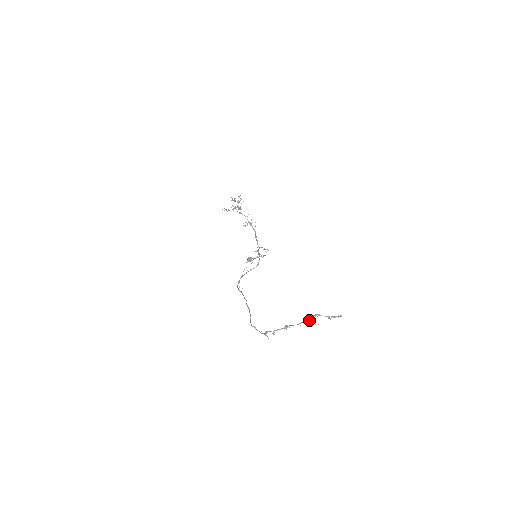
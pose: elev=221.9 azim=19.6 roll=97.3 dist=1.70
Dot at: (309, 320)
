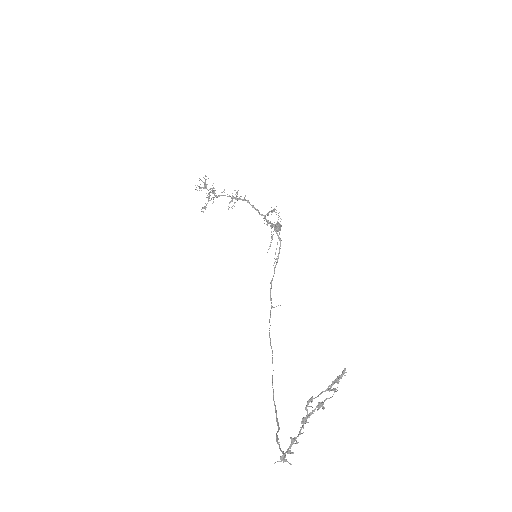
Dot at: (307, 417)
